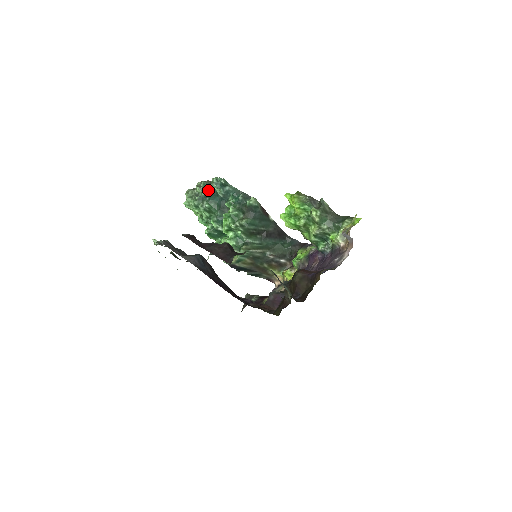
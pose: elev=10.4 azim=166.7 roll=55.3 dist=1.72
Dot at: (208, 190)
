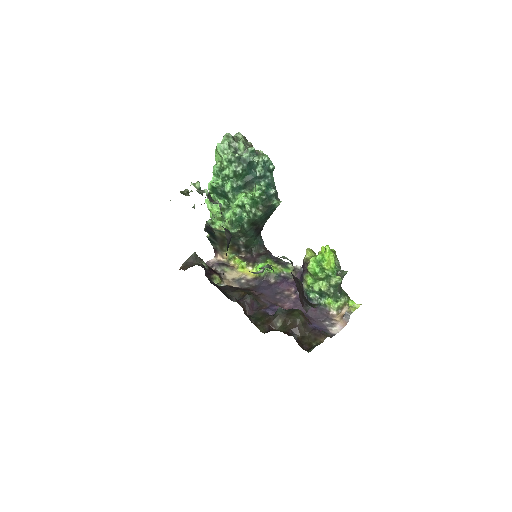
Dot at: (252, 159)
